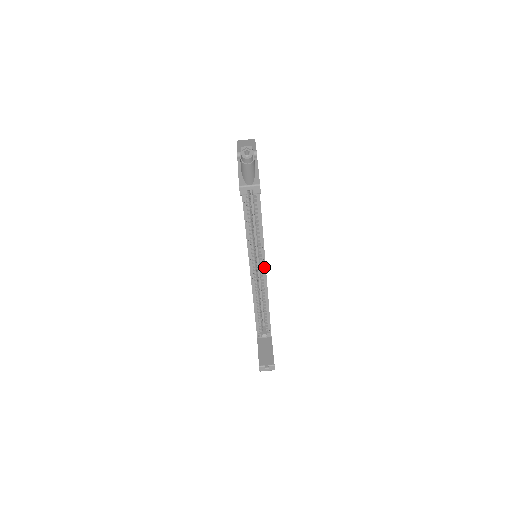
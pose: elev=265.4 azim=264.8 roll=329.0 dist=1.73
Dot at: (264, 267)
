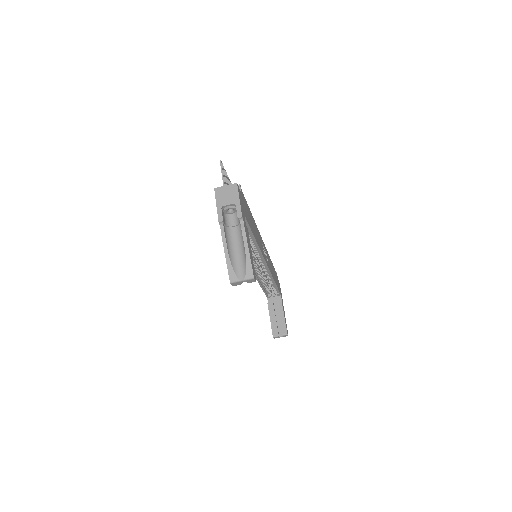
Dot at: (266, 267)
